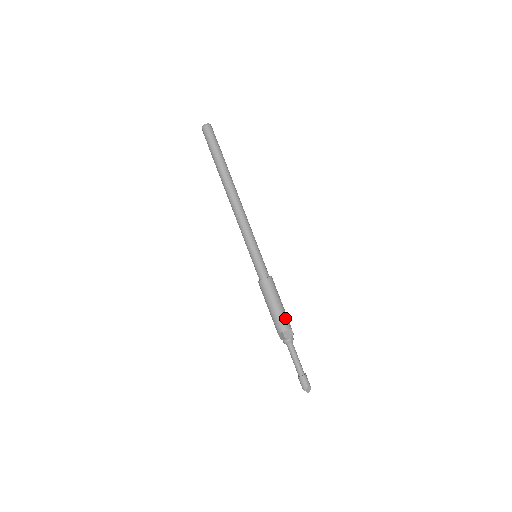
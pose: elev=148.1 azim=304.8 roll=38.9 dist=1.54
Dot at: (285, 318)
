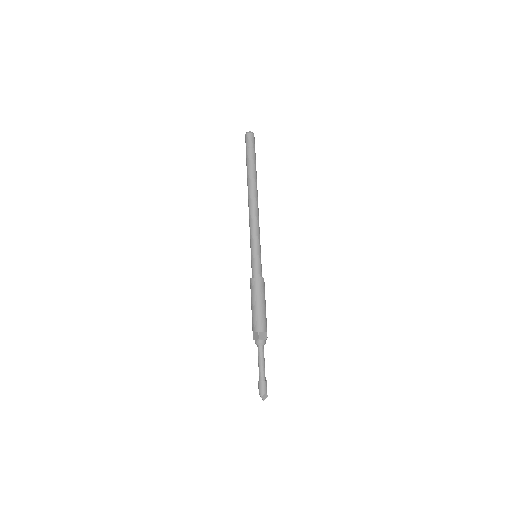
Dot at: (265, 320)
